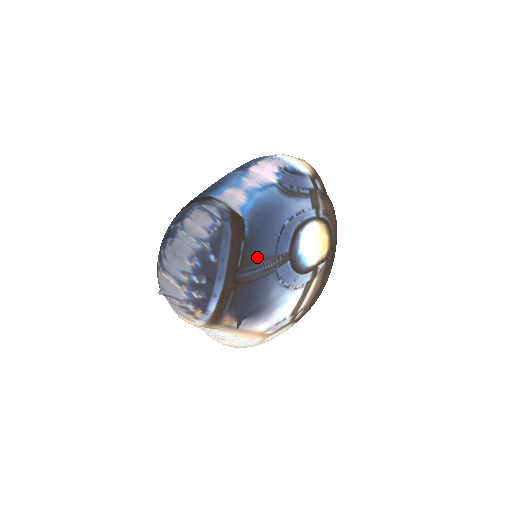
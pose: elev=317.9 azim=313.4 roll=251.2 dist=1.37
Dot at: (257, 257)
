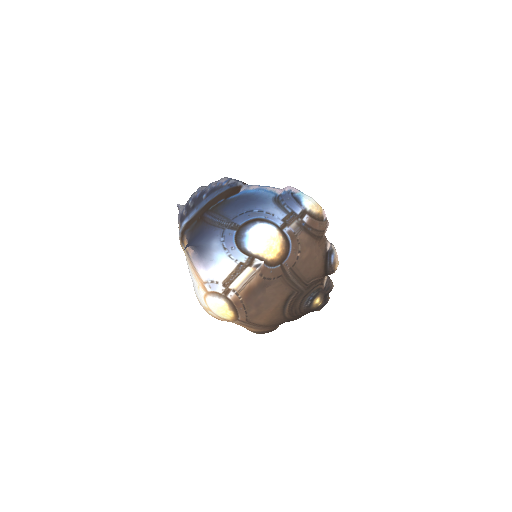
Dot at: (222, 212)
